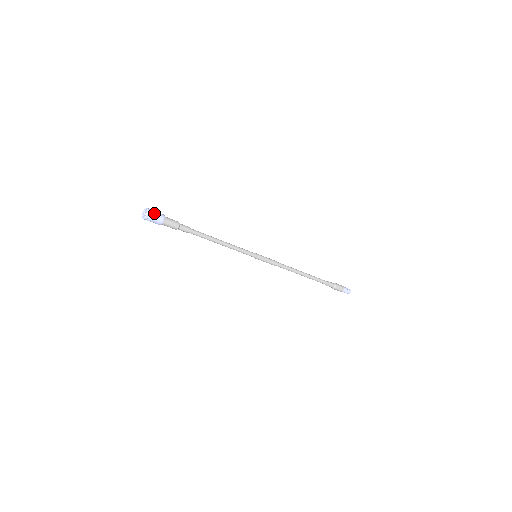
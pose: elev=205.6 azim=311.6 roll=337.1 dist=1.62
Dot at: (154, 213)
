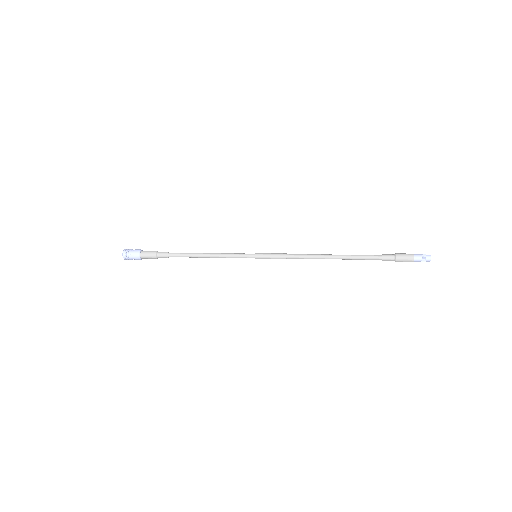
Dot at: (129, 251)
